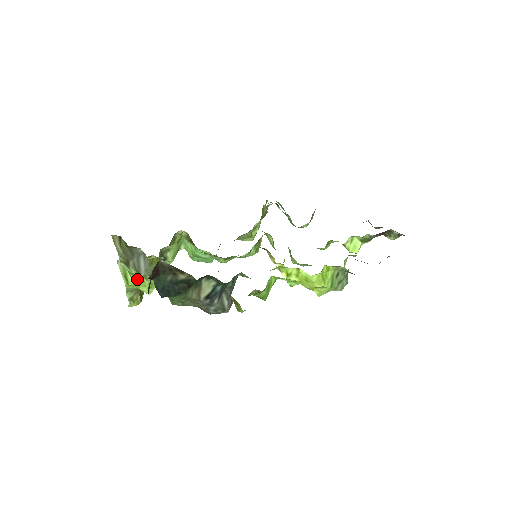
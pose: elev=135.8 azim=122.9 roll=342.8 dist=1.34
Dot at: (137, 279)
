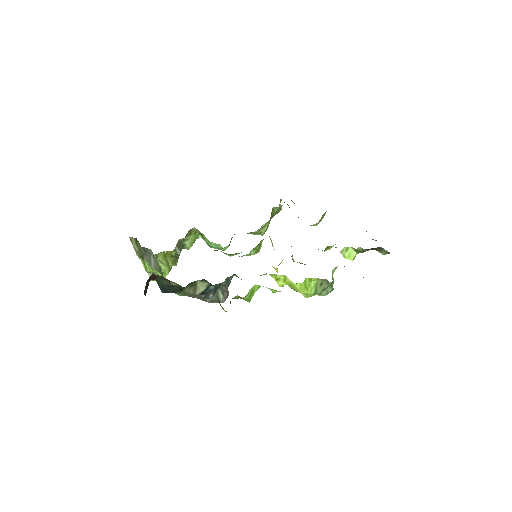
Dot at: occluded
